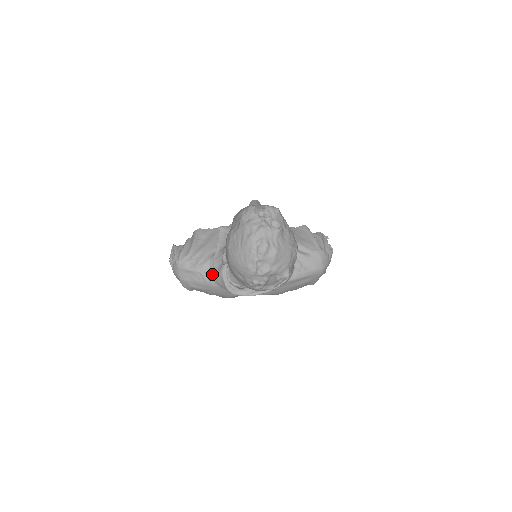
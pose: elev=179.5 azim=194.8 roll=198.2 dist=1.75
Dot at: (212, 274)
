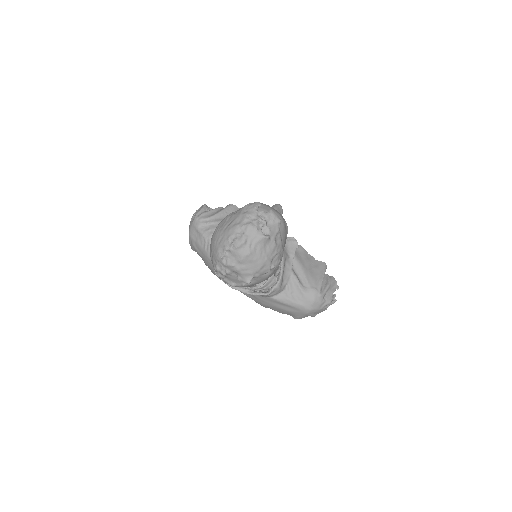
Dot at: occluded
